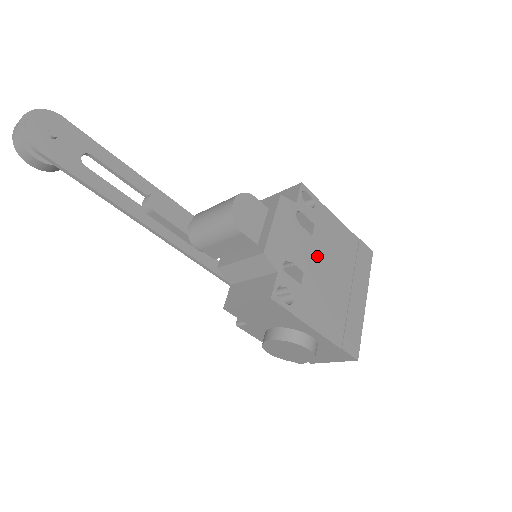
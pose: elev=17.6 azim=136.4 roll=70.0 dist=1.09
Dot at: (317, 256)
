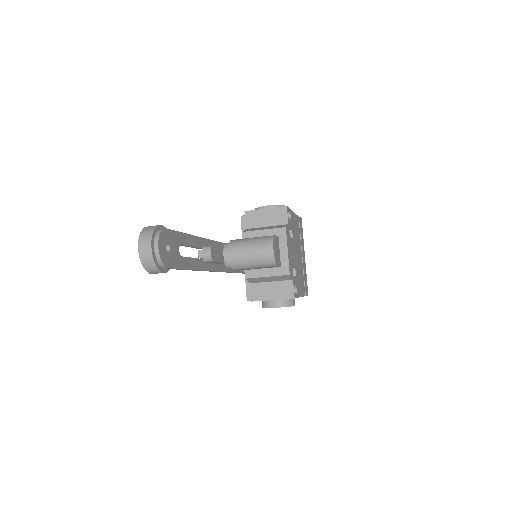
Dot at: (295, 250)
